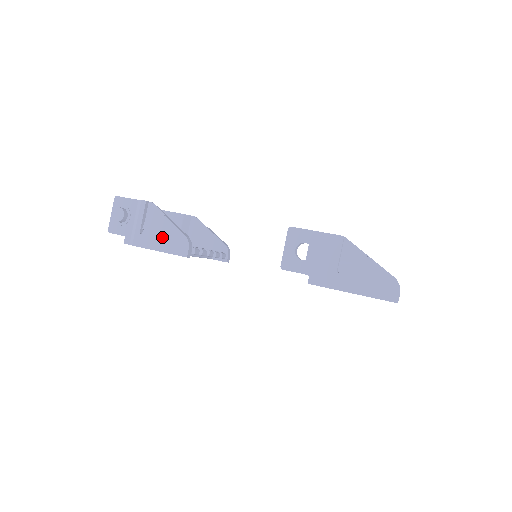
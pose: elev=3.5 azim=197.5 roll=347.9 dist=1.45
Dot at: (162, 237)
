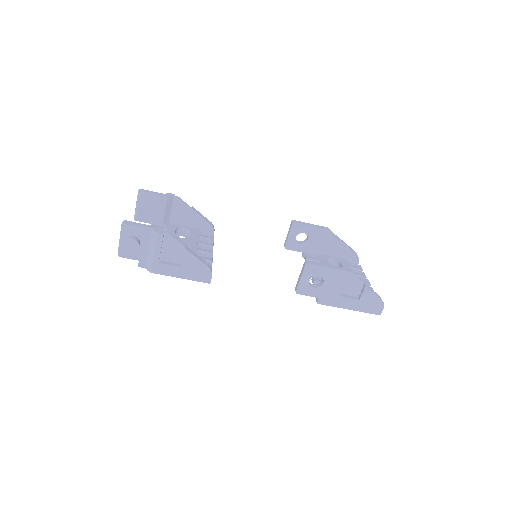
Dot at: (184, 267)
